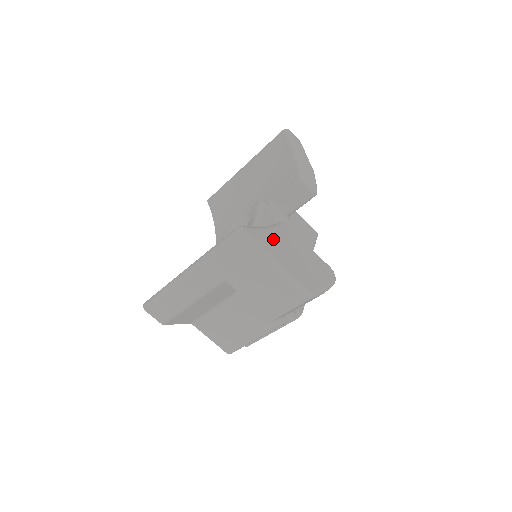
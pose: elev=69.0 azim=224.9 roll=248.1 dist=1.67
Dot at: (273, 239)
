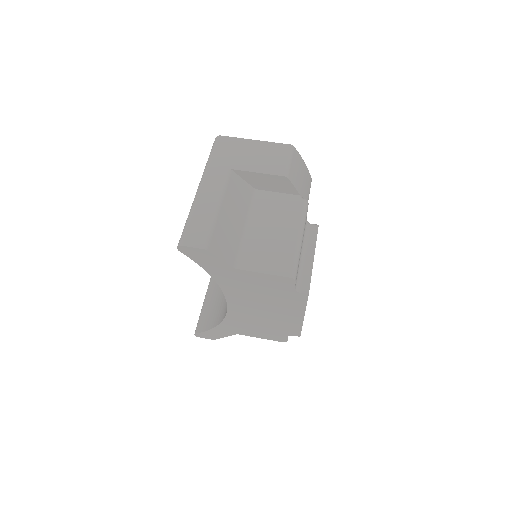
Dot at: occluded
